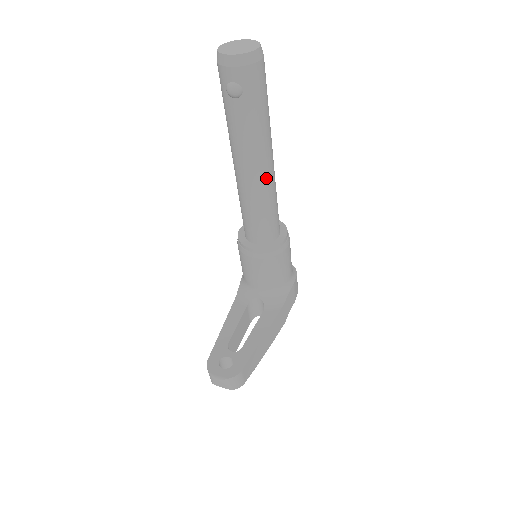
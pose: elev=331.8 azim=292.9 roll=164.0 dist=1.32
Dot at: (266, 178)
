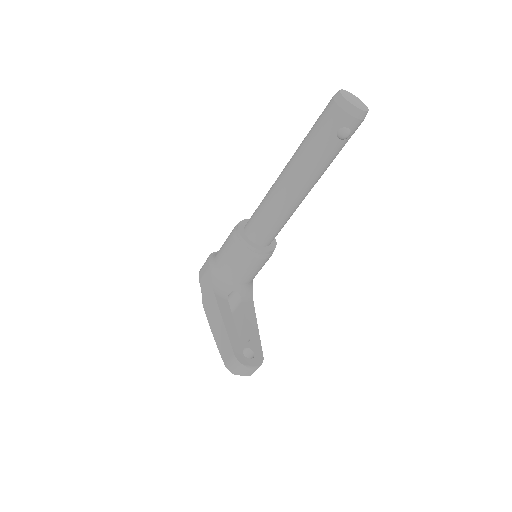
Dot at: occluded
